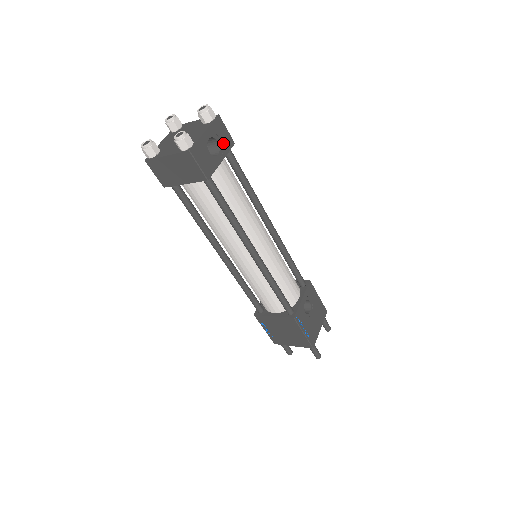
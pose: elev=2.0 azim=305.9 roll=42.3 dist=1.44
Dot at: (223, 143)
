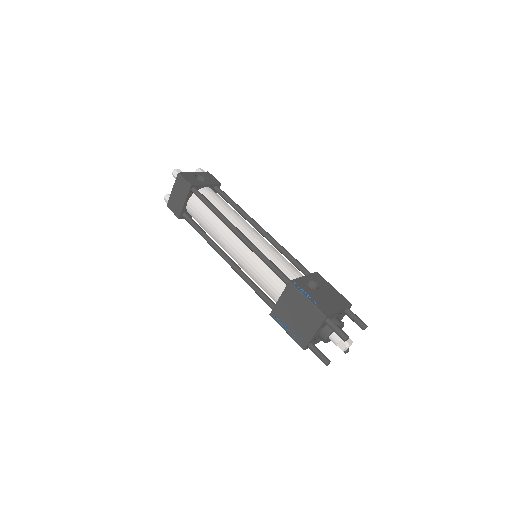
Dot at: (210, 180)
